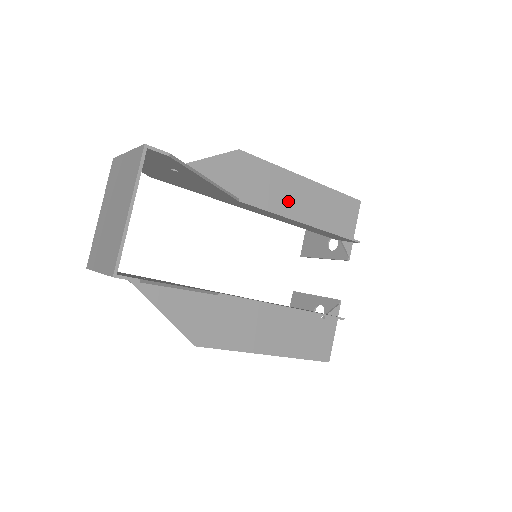
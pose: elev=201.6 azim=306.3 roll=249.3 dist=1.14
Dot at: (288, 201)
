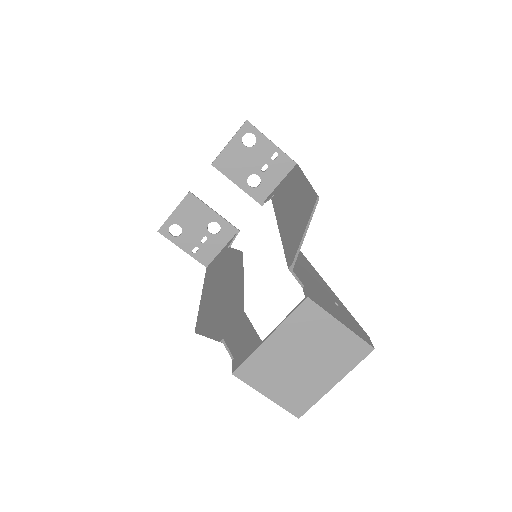
Dot at: occluded
